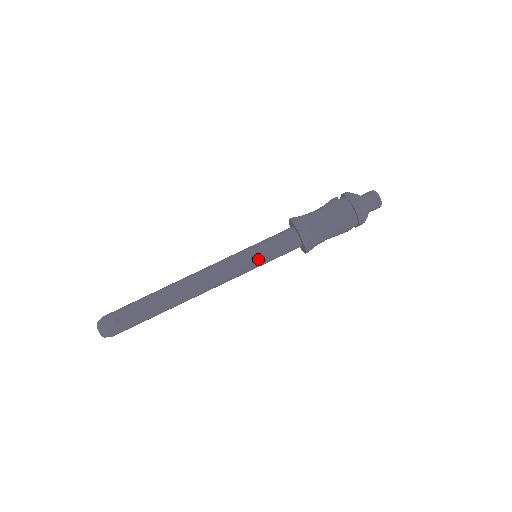
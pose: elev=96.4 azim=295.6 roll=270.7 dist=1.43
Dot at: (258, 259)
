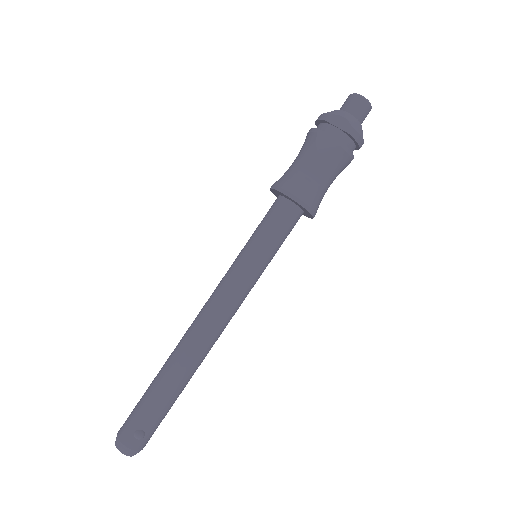
Dot at: (264, 261)
